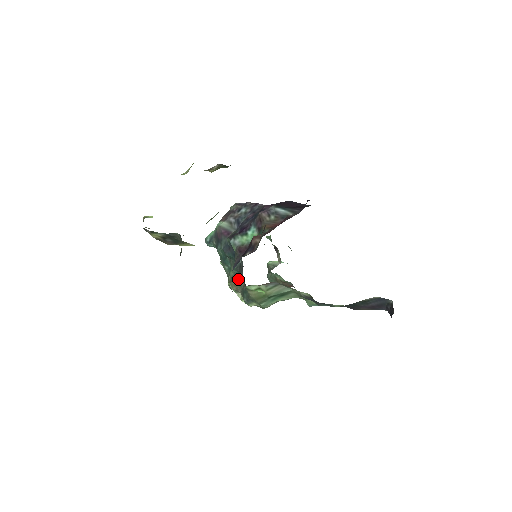
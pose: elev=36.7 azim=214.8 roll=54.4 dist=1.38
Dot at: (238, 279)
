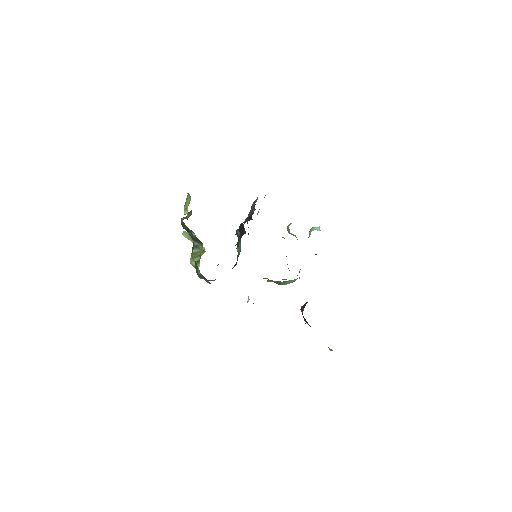
Dot at: occluded
